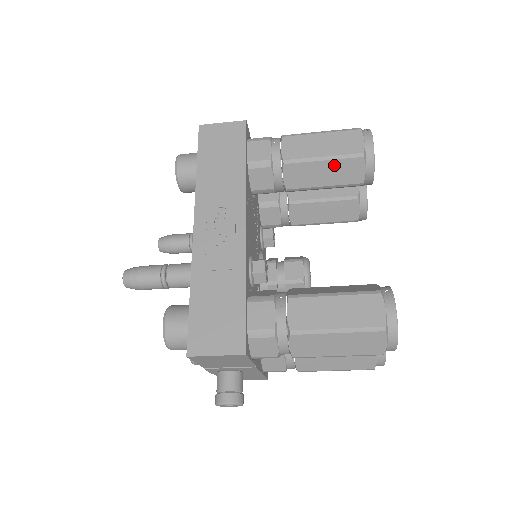
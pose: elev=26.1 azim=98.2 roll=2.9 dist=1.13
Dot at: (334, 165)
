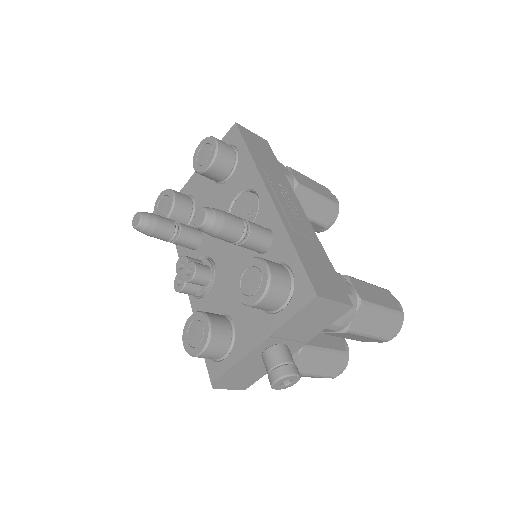
Dot at: (321, 203)
